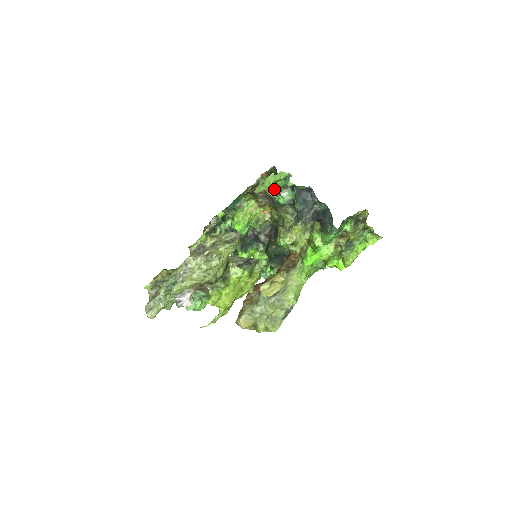
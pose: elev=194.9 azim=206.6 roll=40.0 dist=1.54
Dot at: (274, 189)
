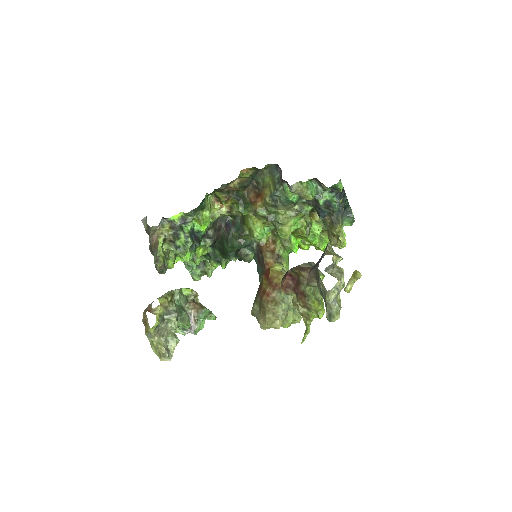
Dot at: (314, 192)
